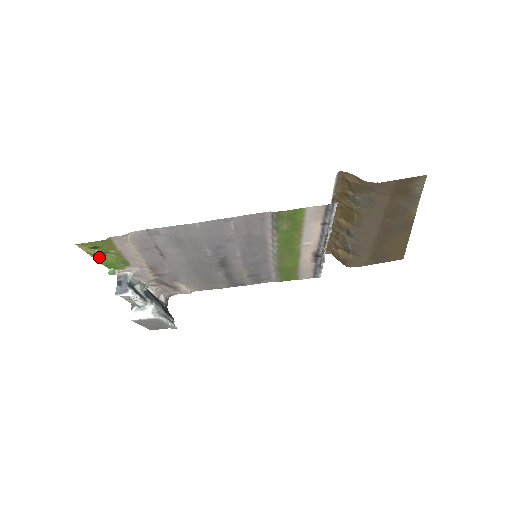
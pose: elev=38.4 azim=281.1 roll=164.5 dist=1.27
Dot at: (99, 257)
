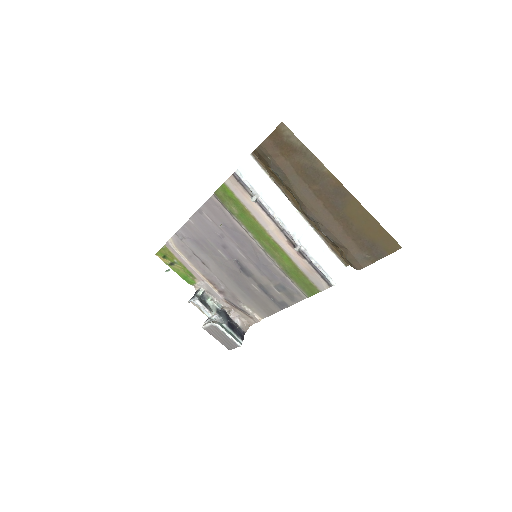
Dot at: (175, 269)
